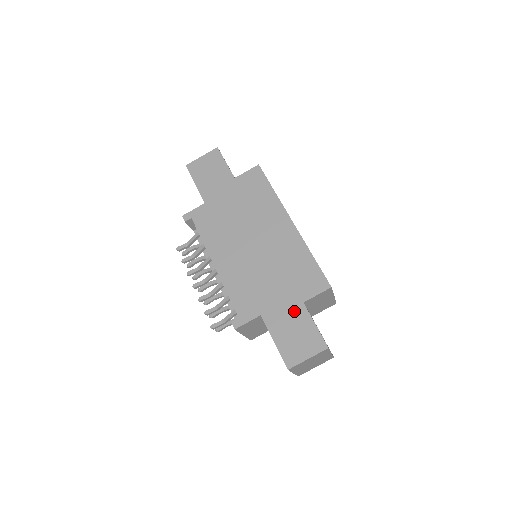
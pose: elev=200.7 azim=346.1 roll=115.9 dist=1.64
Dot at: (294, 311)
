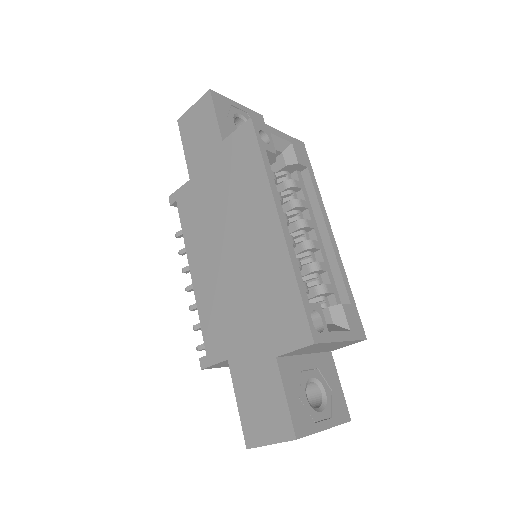
Dot at: (263, 367)
